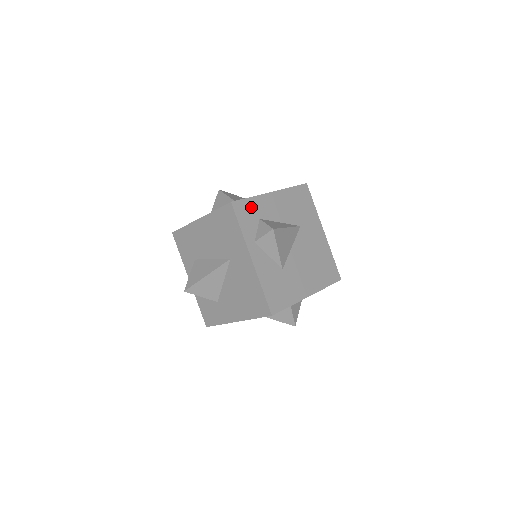
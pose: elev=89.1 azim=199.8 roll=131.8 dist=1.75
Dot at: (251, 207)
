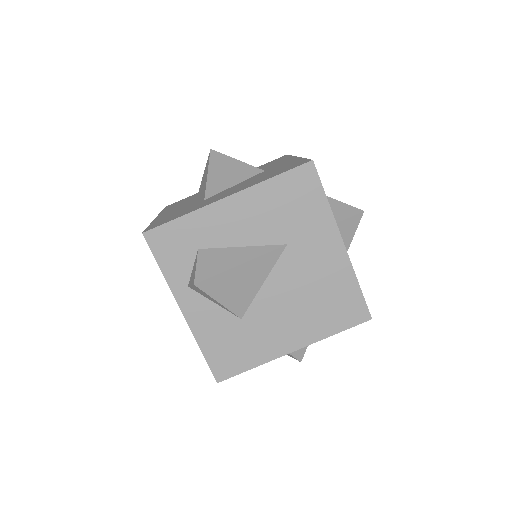
Dot at: (182, 233)
